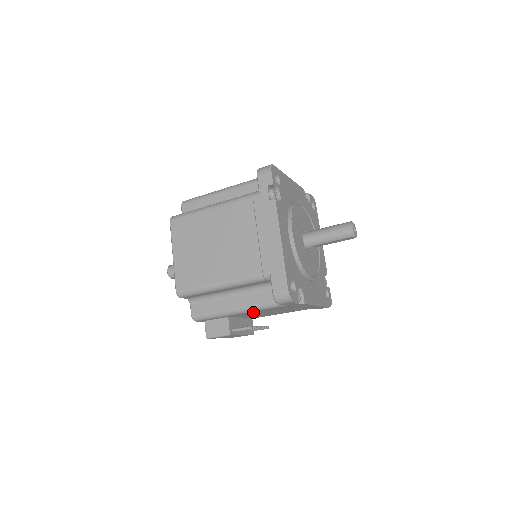
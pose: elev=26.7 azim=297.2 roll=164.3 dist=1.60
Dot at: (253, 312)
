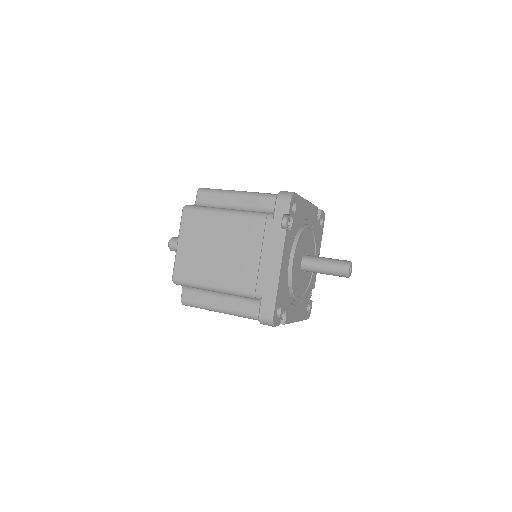
Dot at: occluded
